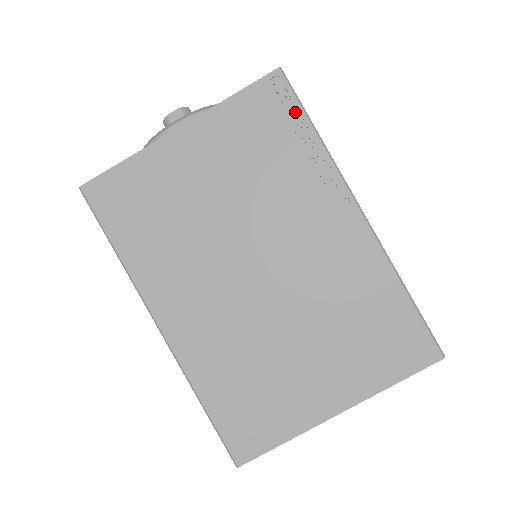
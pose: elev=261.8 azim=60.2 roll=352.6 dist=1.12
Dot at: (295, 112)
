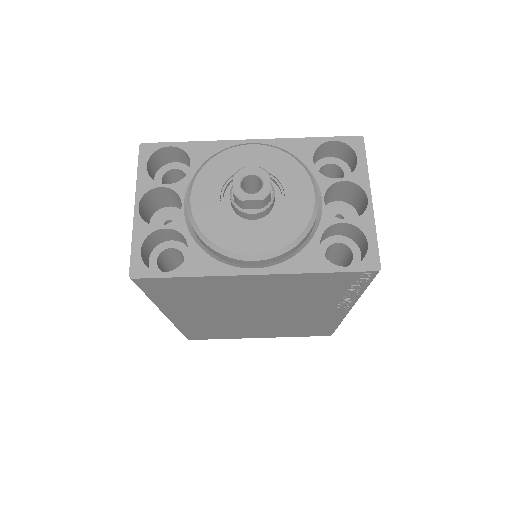
Dot at: (361, 285)
